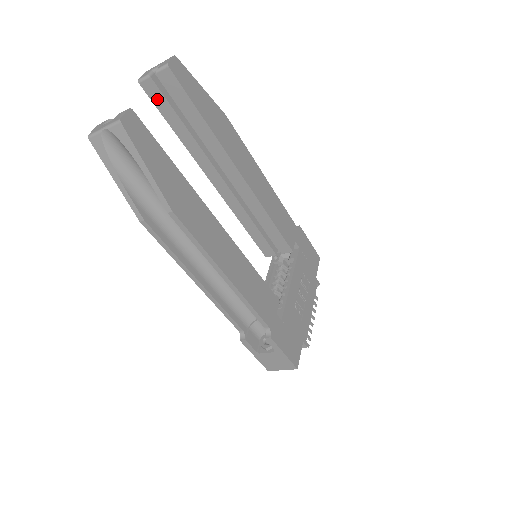
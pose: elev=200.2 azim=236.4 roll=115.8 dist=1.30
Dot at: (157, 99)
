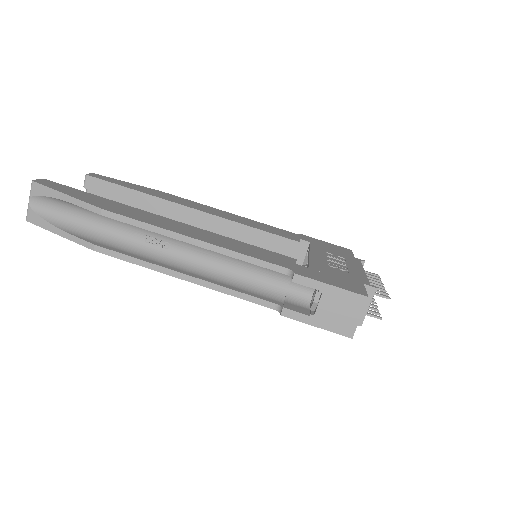
Dot at: occluded
